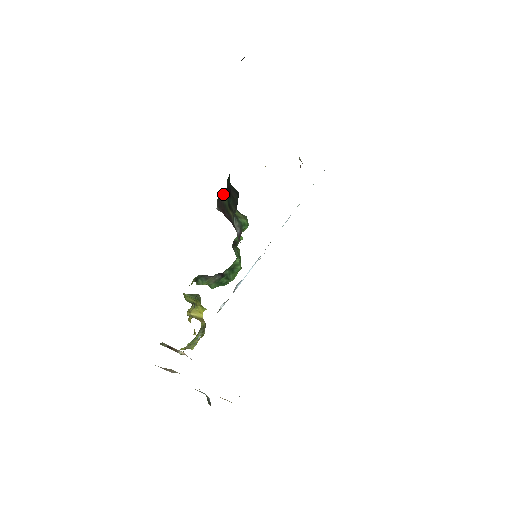
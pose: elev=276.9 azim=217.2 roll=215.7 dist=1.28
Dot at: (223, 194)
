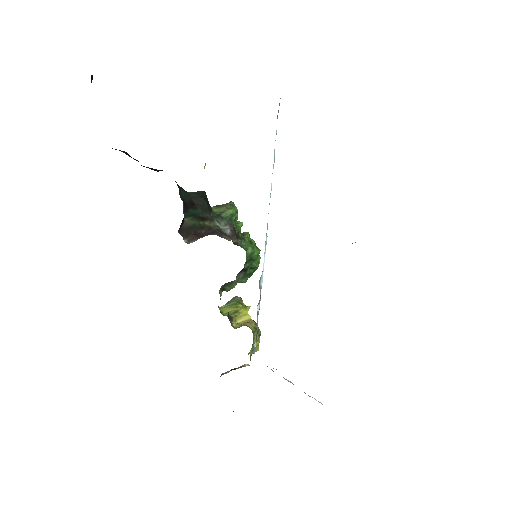
Dot at: (181, 223)
